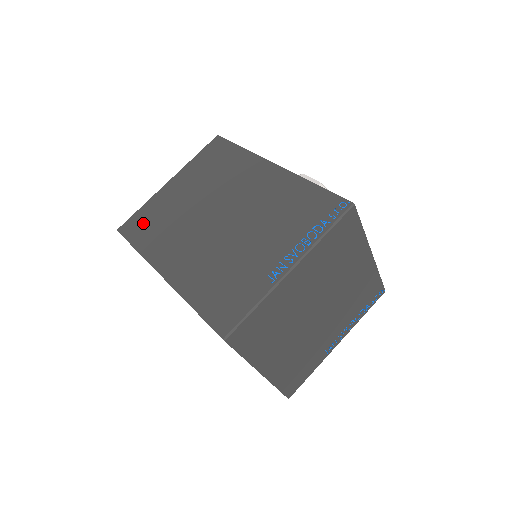
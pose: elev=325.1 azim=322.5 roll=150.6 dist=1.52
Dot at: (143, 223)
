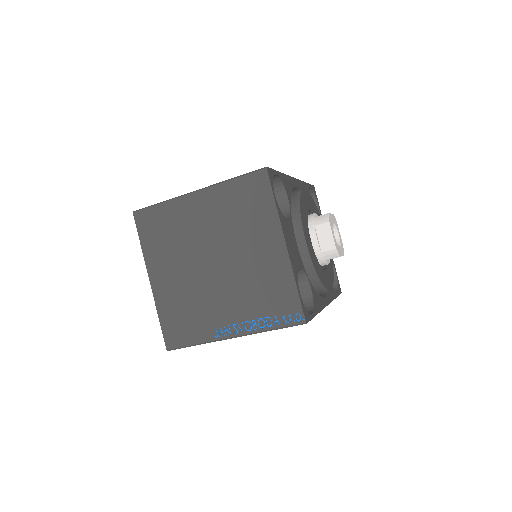
Dot at: occluded
